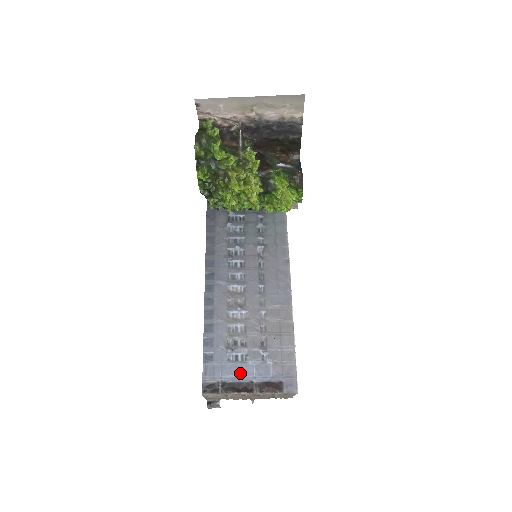
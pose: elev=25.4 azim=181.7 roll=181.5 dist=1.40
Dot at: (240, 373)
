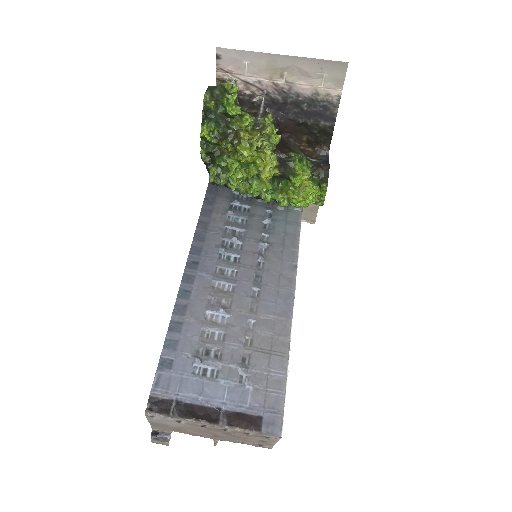
Dot at: (205, 393)
